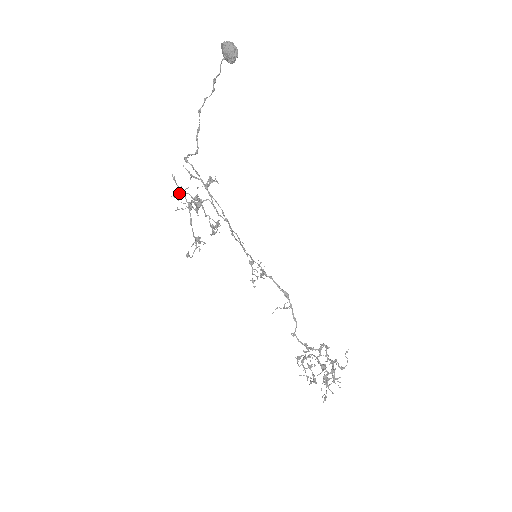
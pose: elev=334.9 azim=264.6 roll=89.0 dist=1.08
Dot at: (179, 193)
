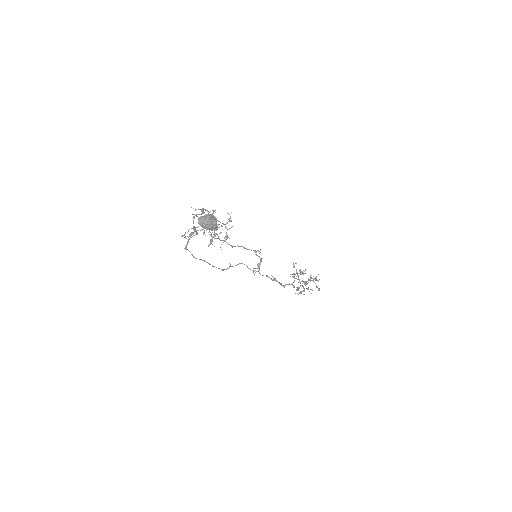
Dot at: (196, 209)
